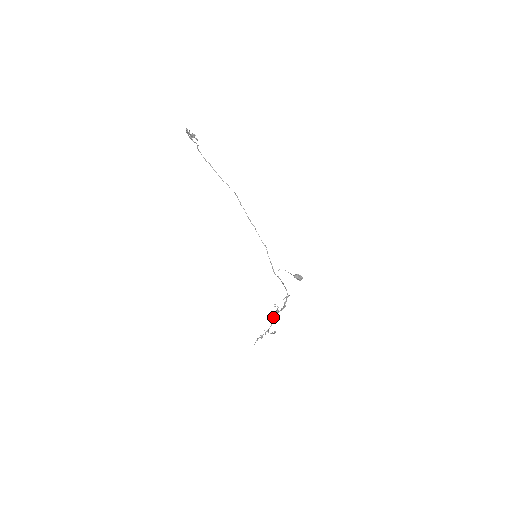
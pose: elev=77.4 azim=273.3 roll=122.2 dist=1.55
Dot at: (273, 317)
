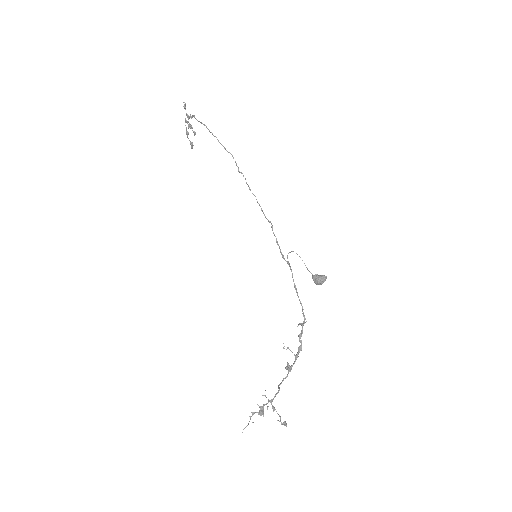
Dot at: (281, 383)
